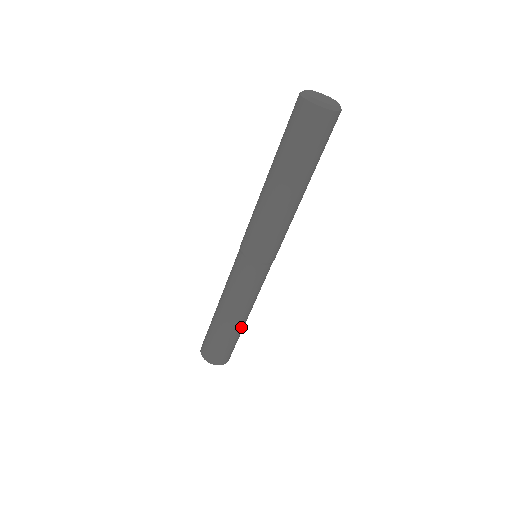
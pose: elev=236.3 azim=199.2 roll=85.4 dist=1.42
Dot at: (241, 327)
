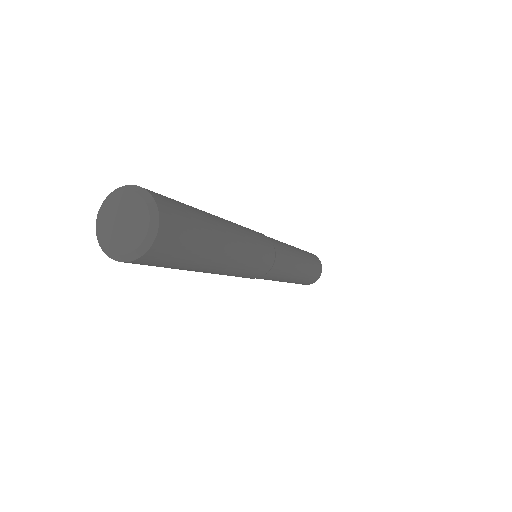
Dot at: (306, 259)
